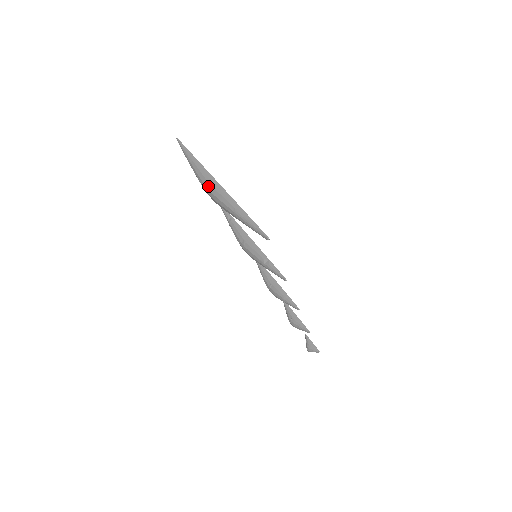
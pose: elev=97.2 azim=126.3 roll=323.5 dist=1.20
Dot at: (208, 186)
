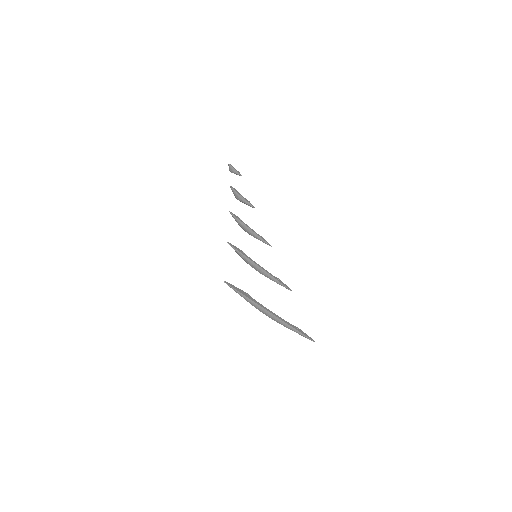
Dot at: (269, 317)
